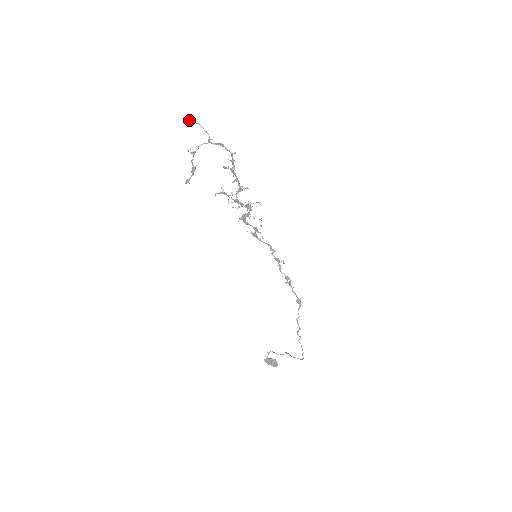
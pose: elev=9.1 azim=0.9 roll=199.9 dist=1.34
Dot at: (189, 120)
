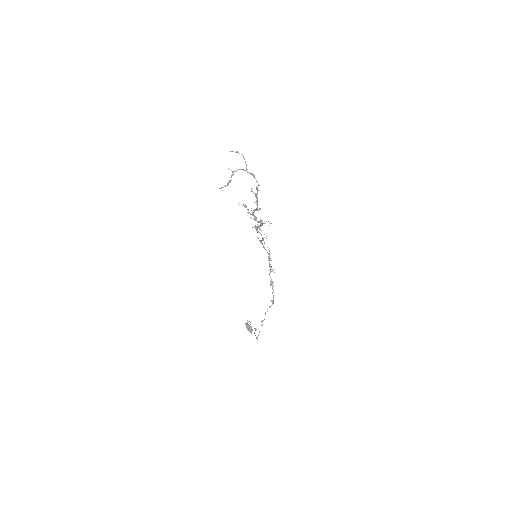
Dot at: (236, 151)
